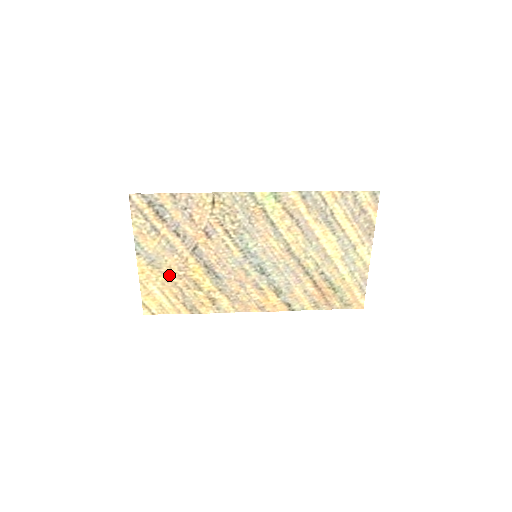
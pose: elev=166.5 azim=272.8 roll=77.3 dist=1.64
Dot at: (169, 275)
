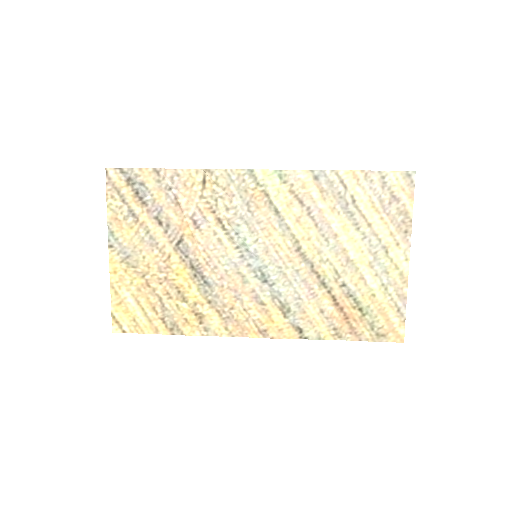
Dot at: (146, 277)
